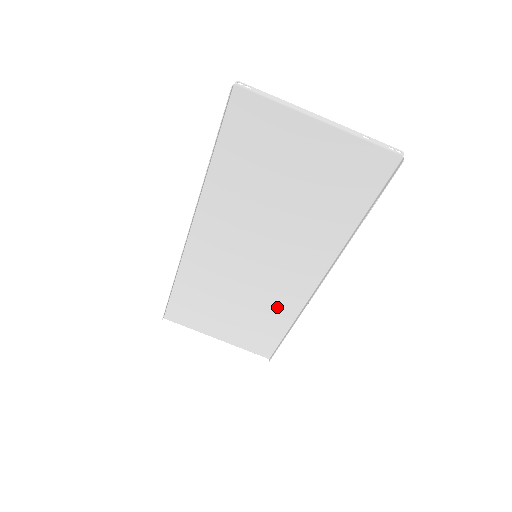
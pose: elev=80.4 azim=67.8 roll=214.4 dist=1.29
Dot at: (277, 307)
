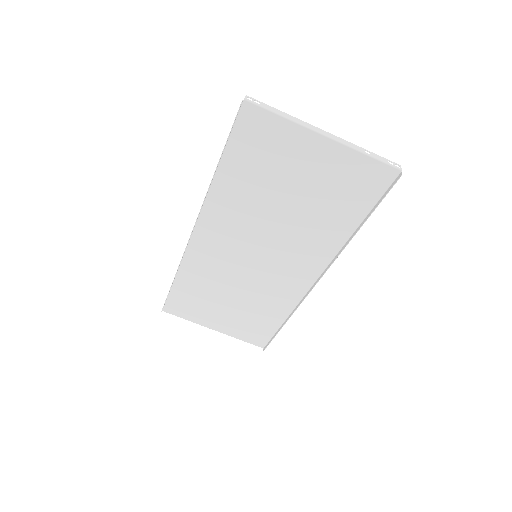
Dot at: (274, 302)
